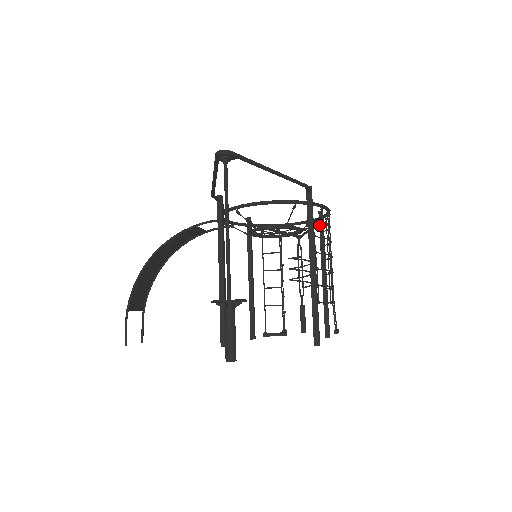
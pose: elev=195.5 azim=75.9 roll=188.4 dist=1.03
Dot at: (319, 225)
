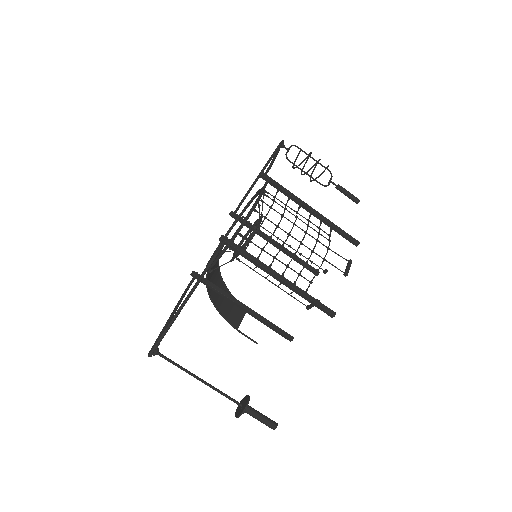
Dot at: occluded
